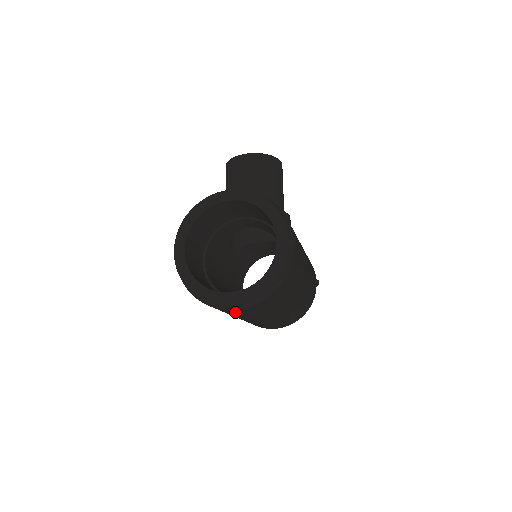
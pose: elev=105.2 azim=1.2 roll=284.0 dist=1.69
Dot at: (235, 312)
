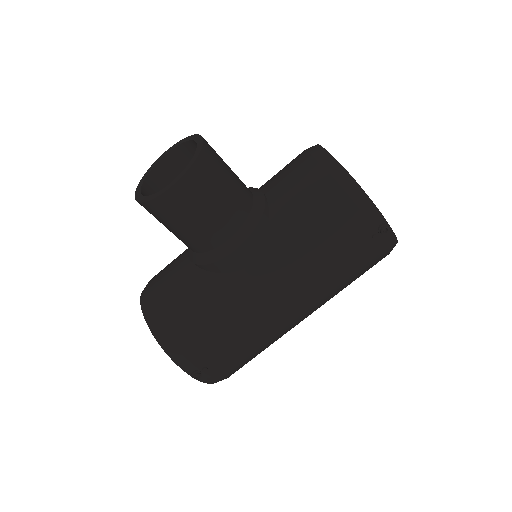
Dot at: occluded
